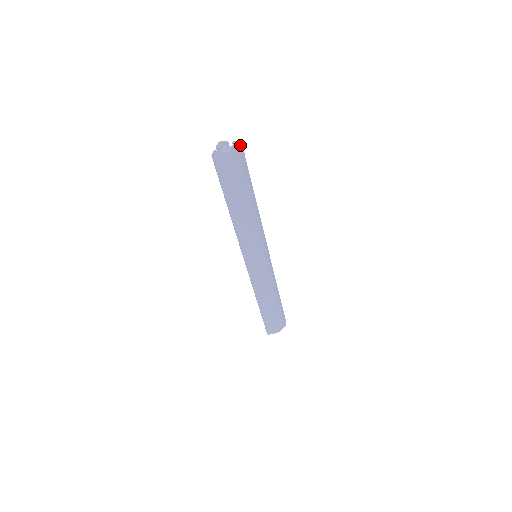
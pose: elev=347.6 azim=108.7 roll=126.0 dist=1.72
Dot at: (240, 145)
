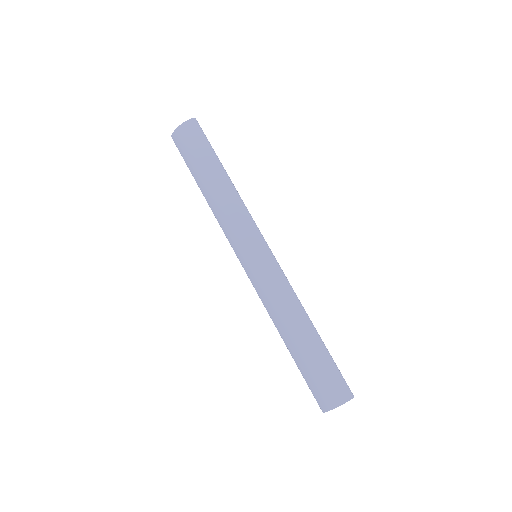
Dot at: (192, 120)
